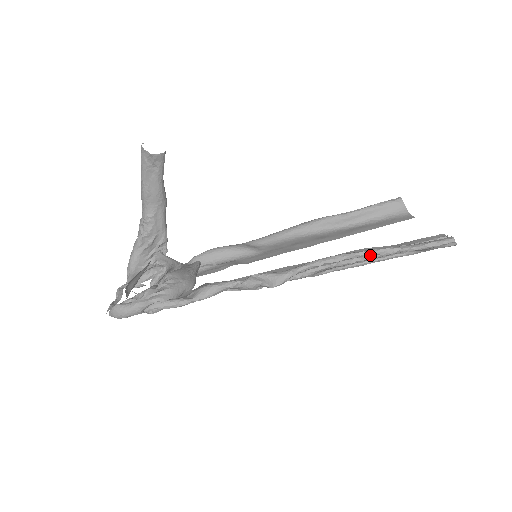
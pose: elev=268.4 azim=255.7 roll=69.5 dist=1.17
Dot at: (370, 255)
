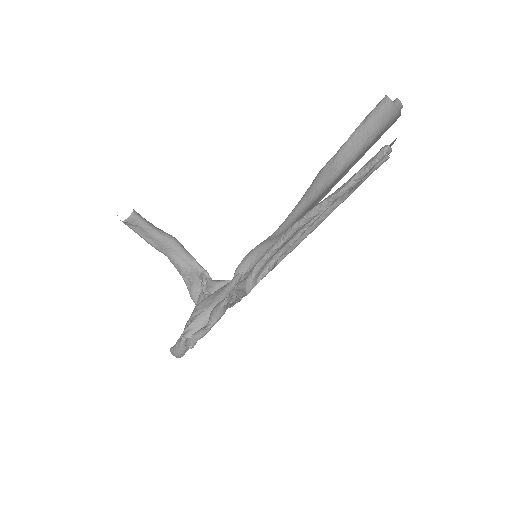
Dot at: (306, 222)
